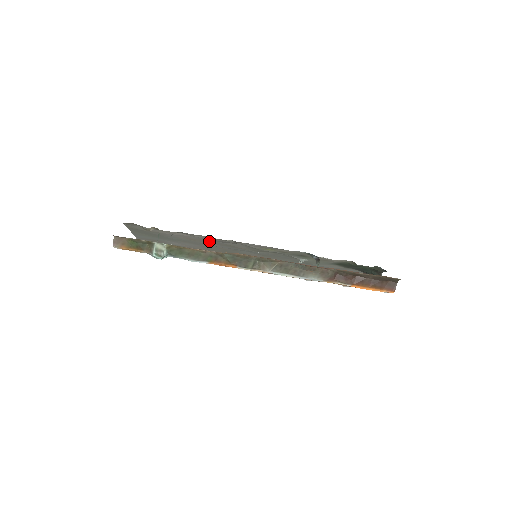
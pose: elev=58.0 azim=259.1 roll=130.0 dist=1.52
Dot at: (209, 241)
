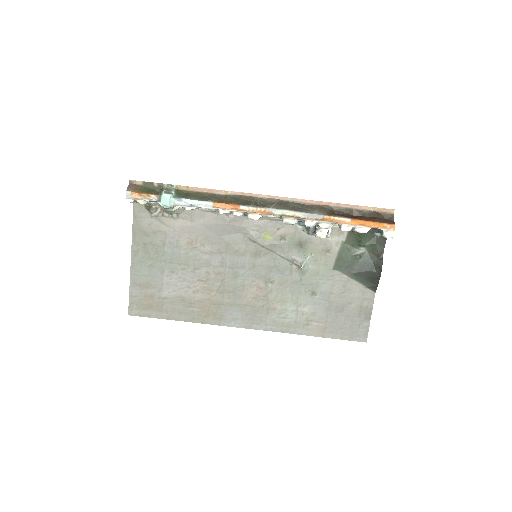
Dot at: (210, 240)
